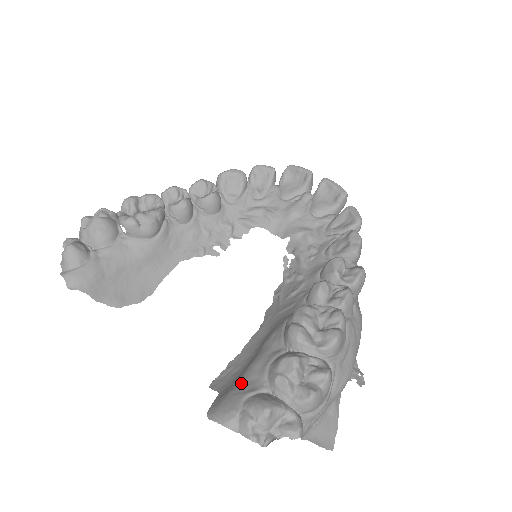
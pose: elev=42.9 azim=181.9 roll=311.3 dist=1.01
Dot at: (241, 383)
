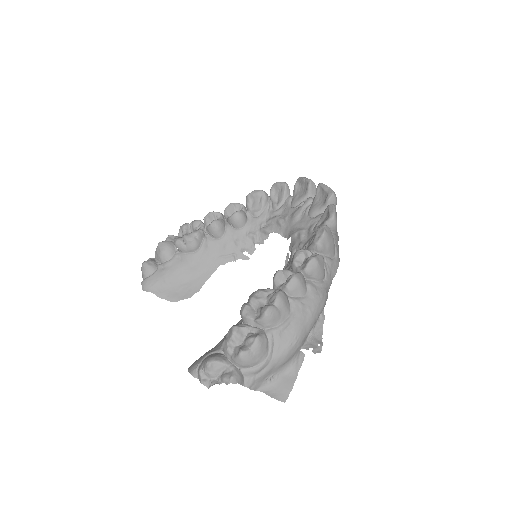
Dot at: occluded
